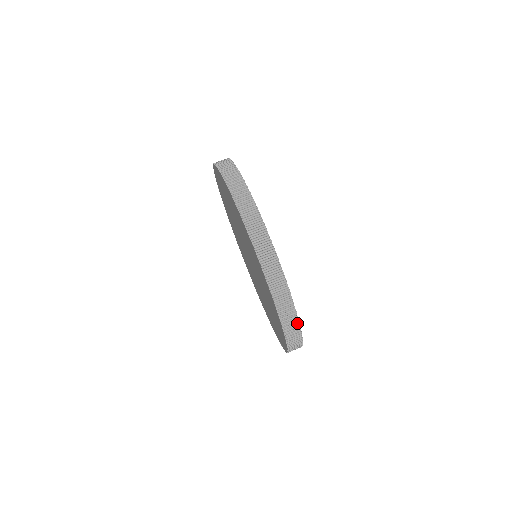
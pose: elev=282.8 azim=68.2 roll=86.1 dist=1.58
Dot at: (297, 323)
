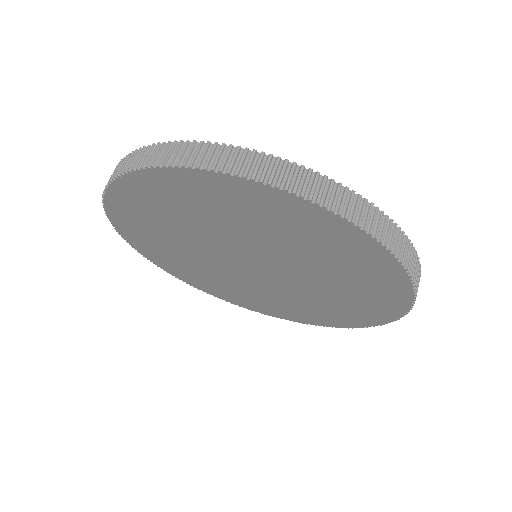
Dot at: (404, 238)
